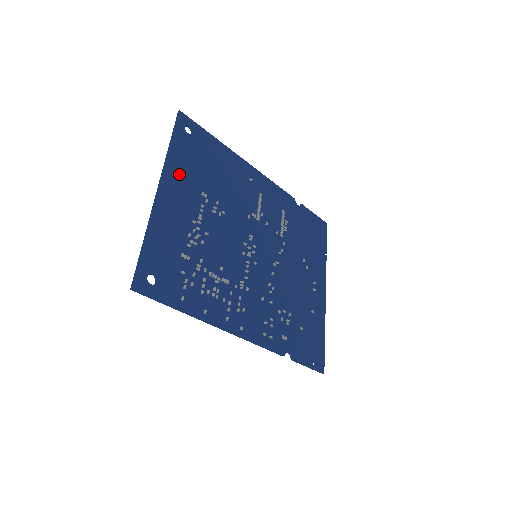
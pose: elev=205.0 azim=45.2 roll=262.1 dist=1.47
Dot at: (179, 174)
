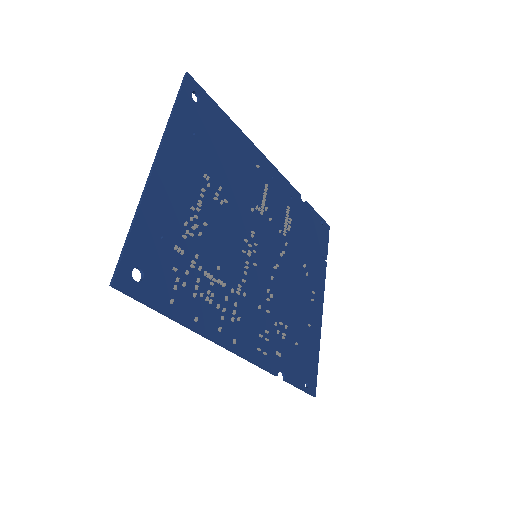
Dot at: (180, 148)
